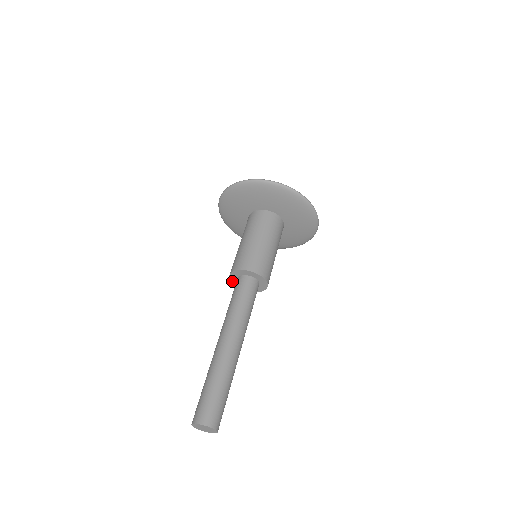
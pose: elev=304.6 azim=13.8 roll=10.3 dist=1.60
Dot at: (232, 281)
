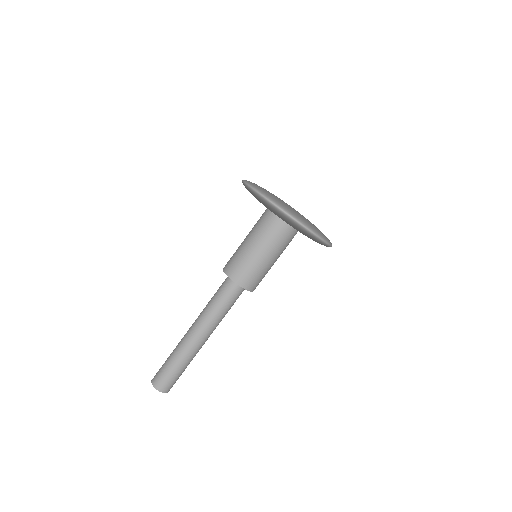
Dot at: occluded
